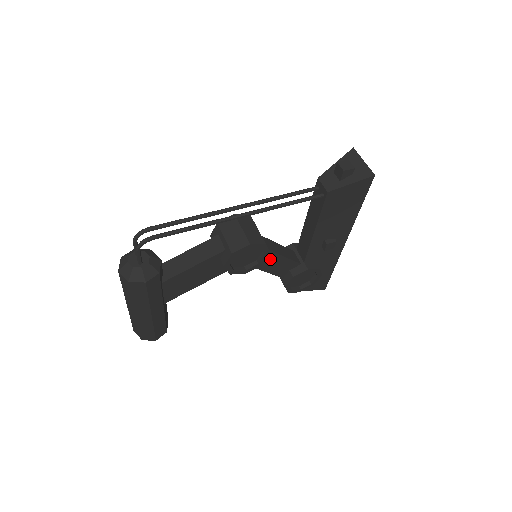
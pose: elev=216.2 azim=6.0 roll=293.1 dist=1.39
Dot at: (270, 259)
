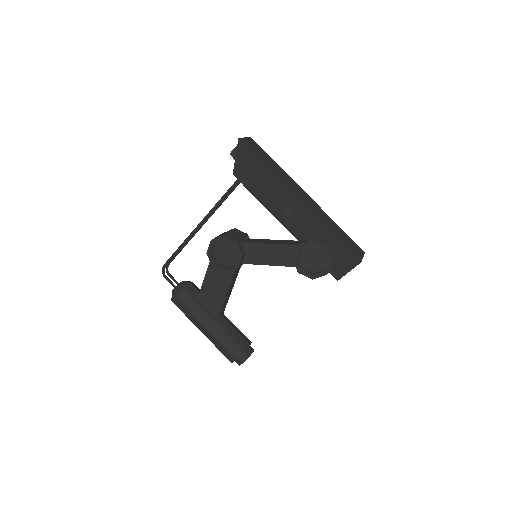
Dot at: (259, 251)
